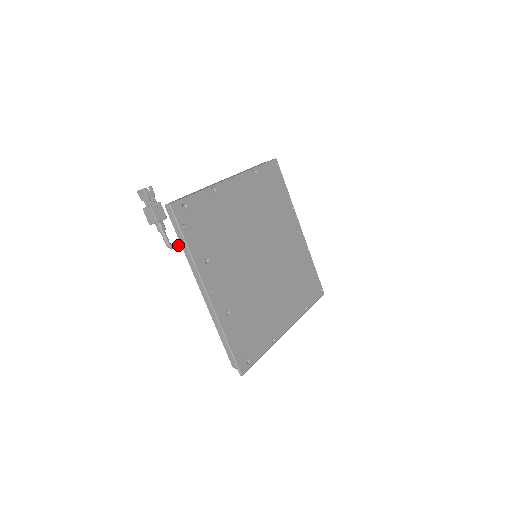
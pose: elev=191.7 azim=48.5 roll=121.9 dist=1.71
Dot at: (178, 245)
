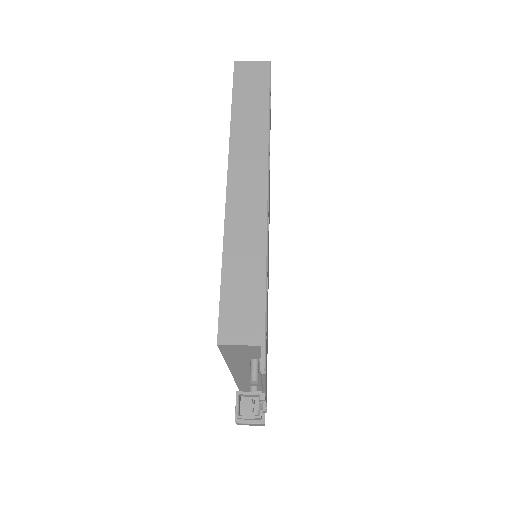
Dot at: occluded
